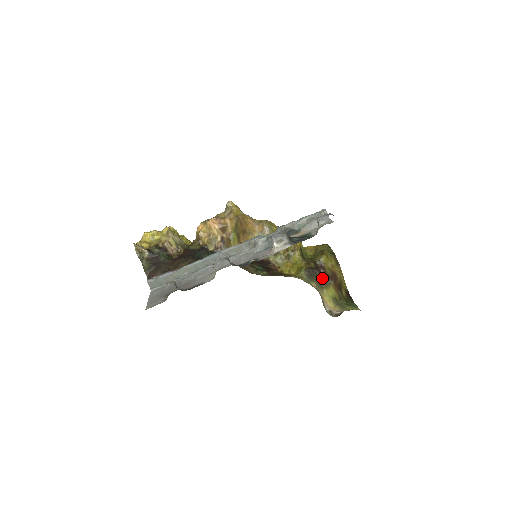
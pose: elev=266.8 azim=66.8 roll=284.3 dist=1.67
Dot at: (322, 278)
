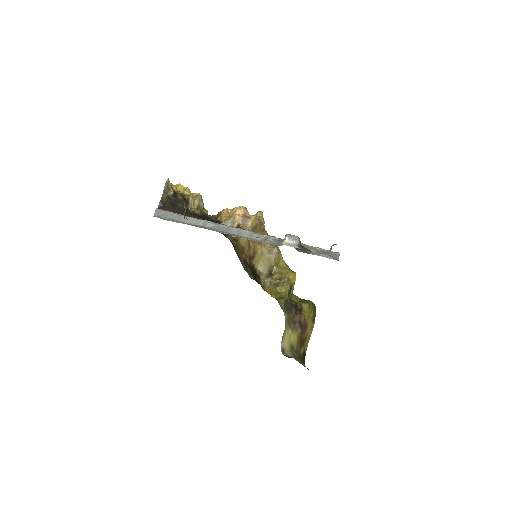
Dot at: (294, 319)
